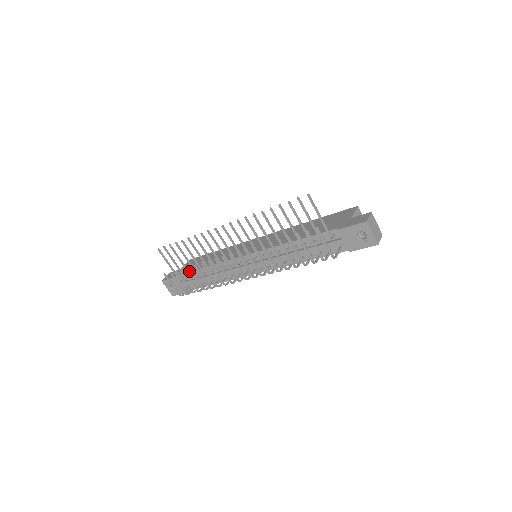
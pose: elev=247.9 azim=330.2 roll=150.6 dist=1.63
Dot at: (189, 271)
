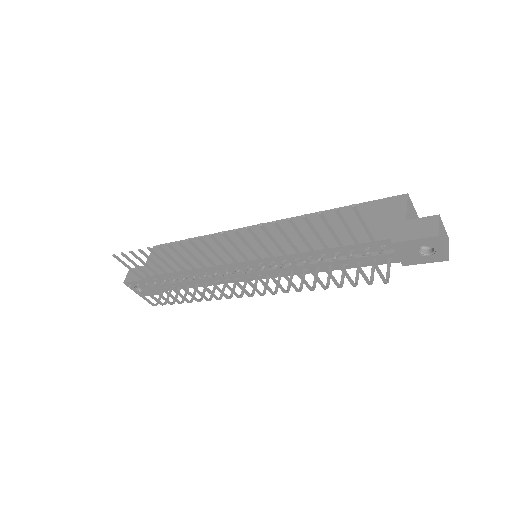
Dot at: (161, 273)
